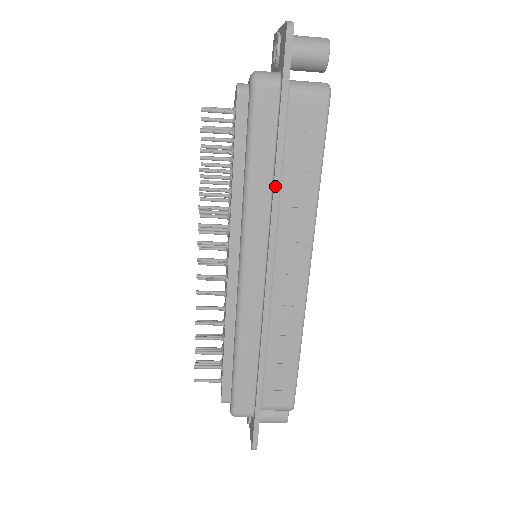
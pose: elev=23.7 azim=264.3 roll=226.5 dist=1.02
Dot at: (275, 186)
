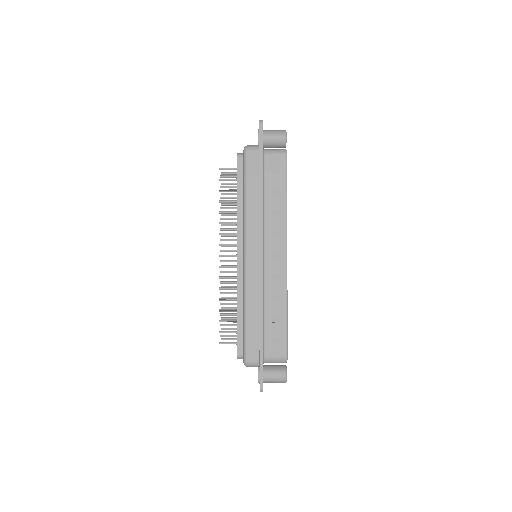
Dot at: (260, 202)
